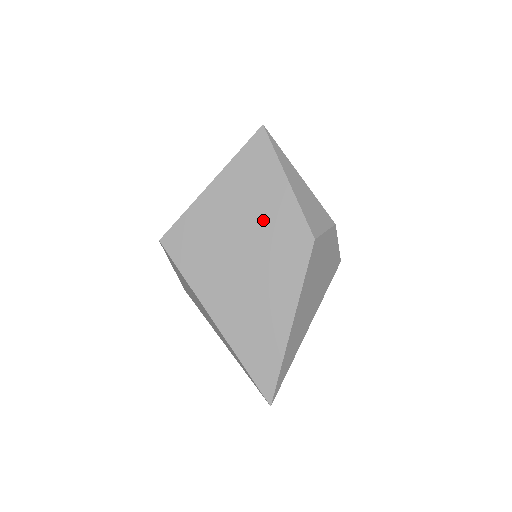
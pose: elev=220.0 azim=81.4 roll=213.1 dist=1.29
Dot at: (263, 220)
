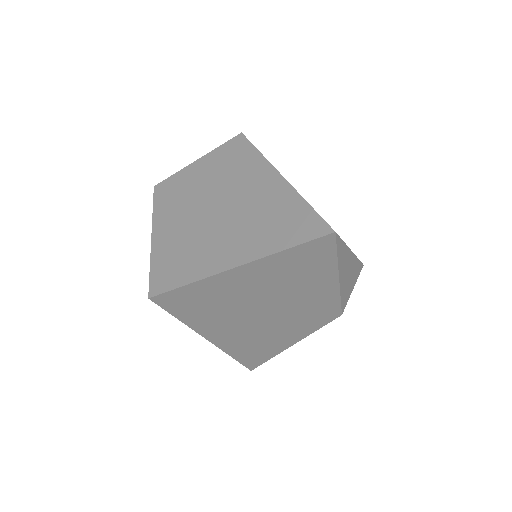
Dot at: (291, 300)
